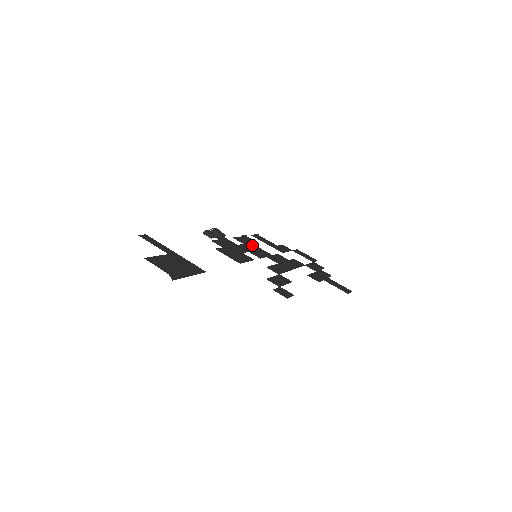
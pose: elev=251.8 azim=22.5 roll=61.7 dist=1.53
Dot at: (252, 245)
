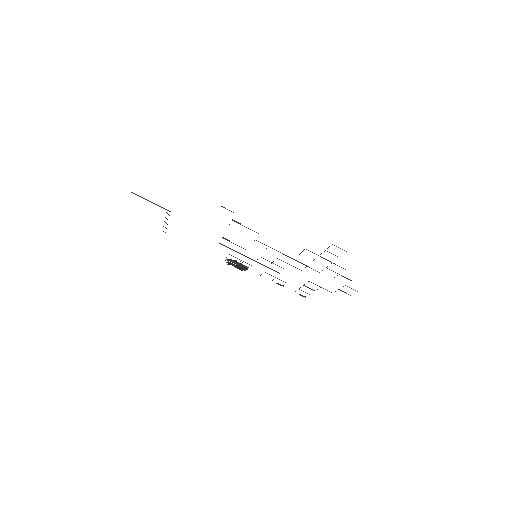
Dot at: occluded
